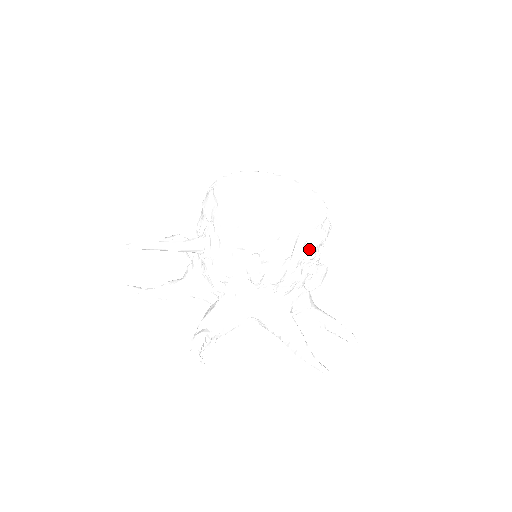
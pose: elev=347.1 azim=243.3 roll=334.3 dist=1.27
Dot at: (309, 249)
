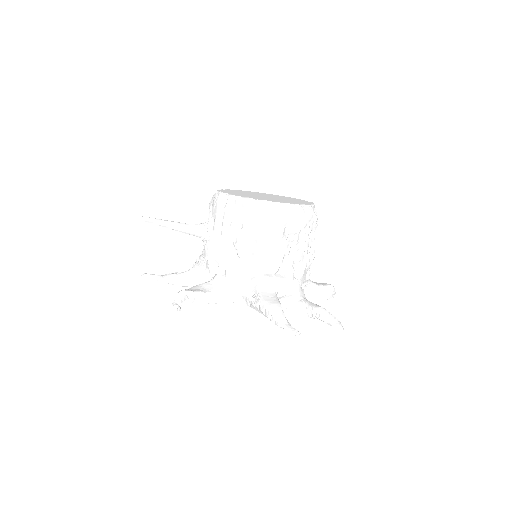
Dot at: (289, 226)
